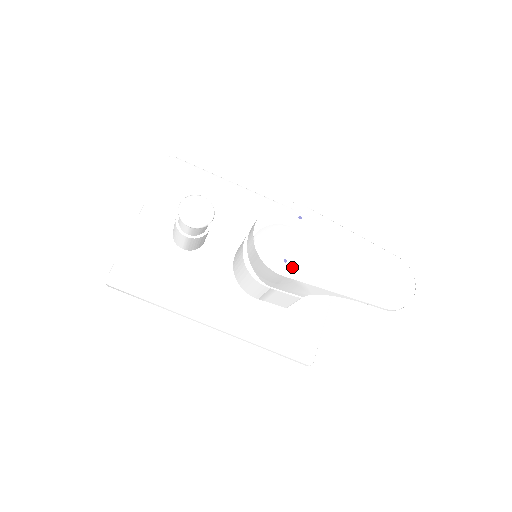
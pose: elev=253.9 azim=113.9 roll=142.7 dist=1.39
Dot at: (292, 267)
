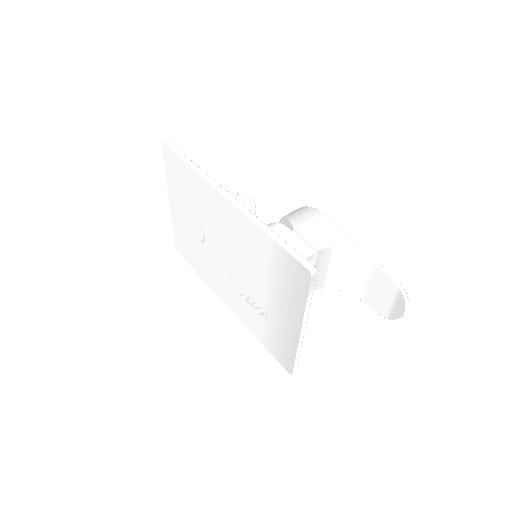
Dot at: occluded
